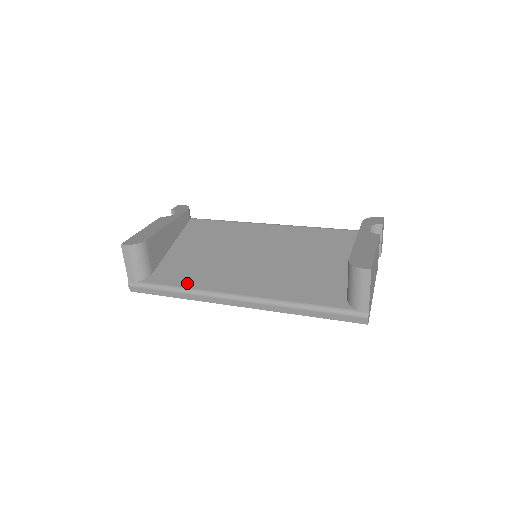
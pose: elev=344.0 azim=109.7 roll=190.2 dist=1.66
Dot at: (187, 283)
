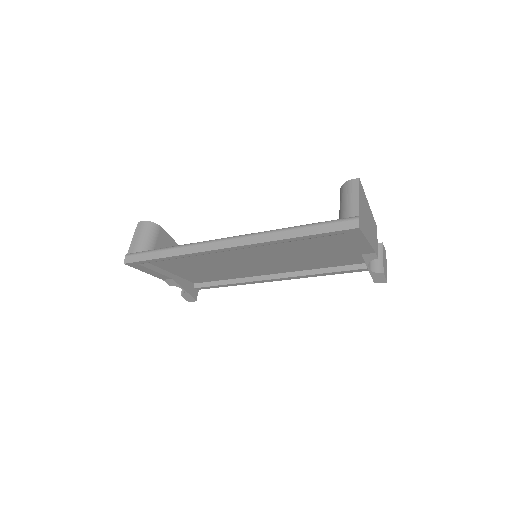
Dot at: occluded
